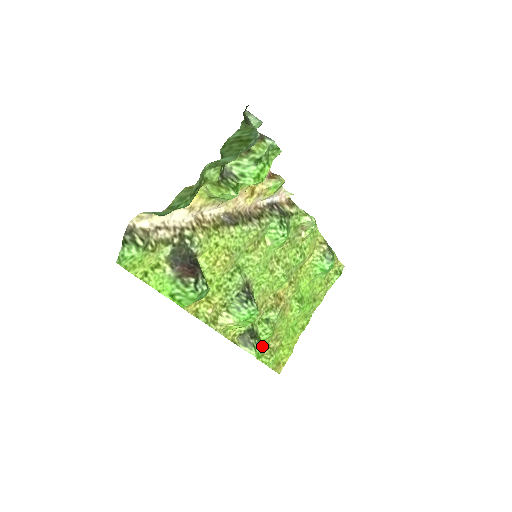
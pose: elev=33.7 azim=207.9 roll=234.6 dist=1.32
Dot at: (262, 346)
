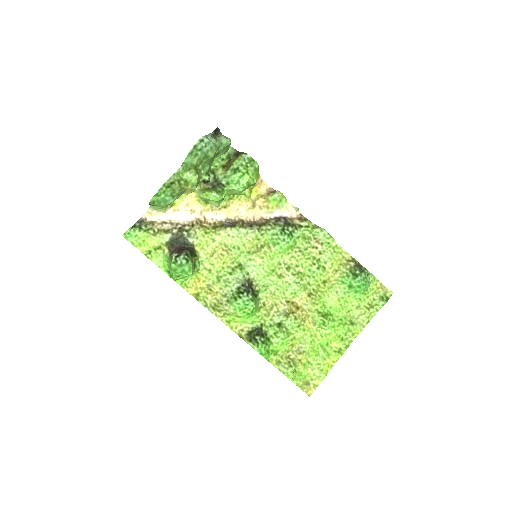
Dot at: (276, 351)
